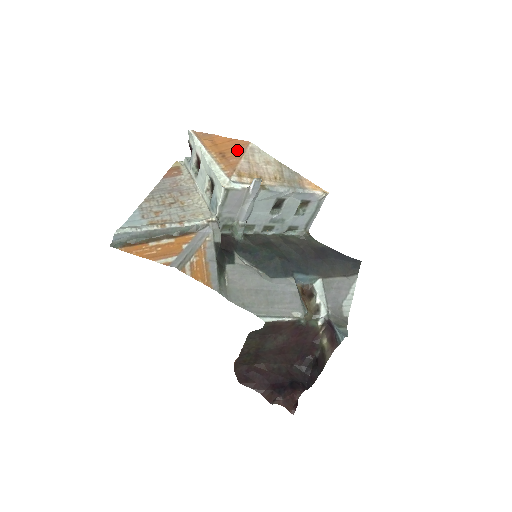
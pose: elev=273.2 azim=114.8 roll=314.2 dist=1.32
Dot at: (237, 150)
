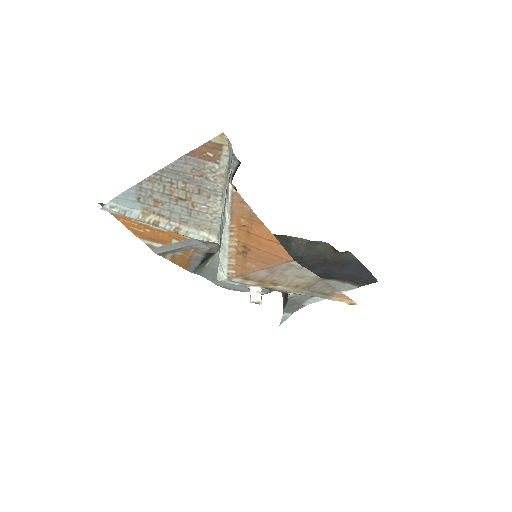
Dot at: (267, 259)
